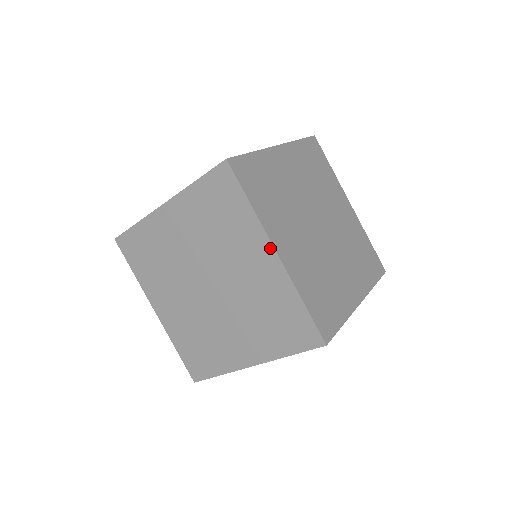
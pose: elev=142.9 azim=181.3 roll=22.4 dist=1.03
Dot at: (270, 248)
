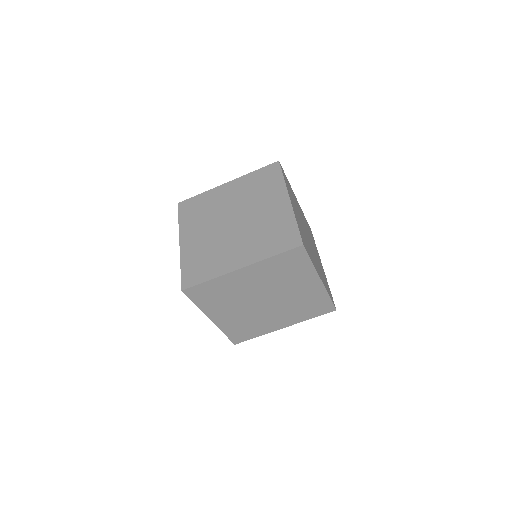
Dot at: (287, 197)
